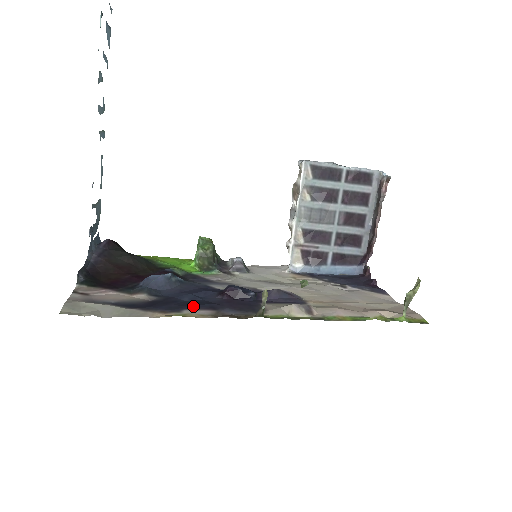
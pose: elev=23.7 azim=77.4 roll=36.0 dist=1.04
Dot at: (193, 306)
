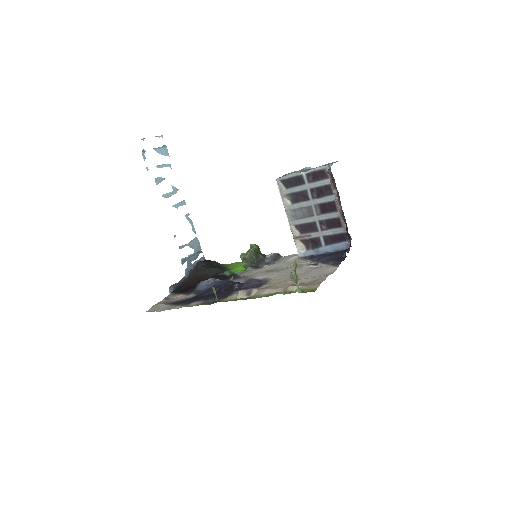
Dot at: (199, 299)
